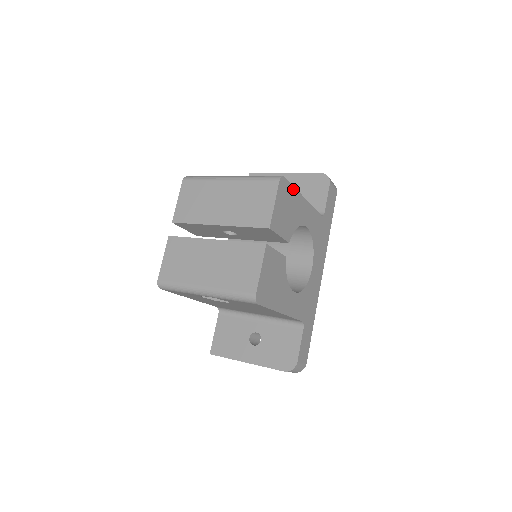
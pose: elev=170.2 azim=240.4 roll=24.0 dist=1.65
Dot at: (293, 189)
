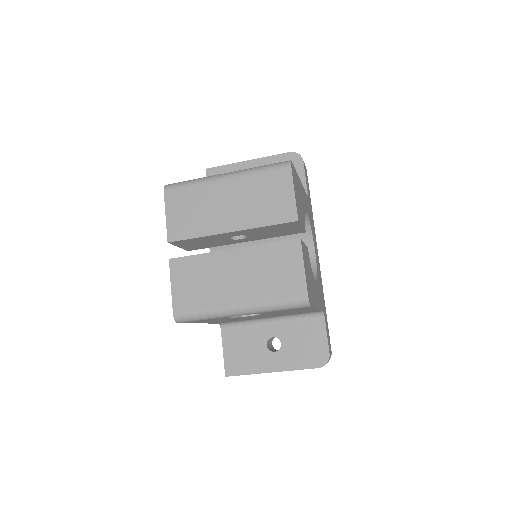
Dot at: (296, 173)
